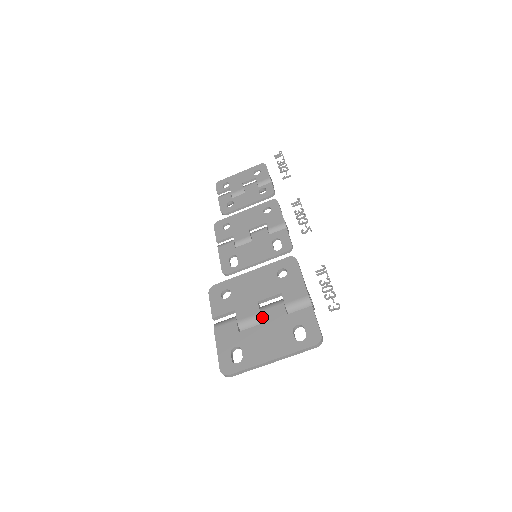
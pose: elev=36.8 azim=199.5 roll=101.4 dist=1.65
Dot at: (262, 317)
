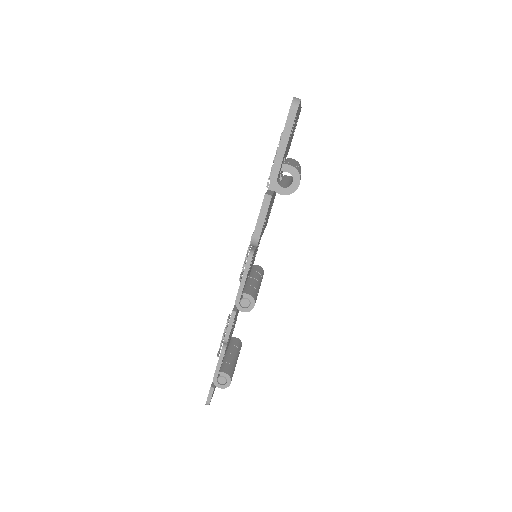
Dot at: occluded
